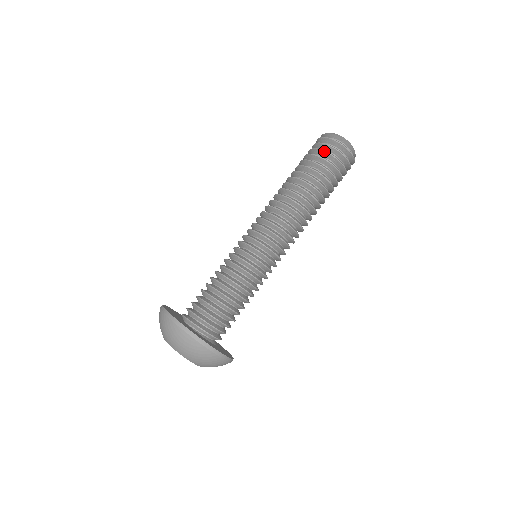
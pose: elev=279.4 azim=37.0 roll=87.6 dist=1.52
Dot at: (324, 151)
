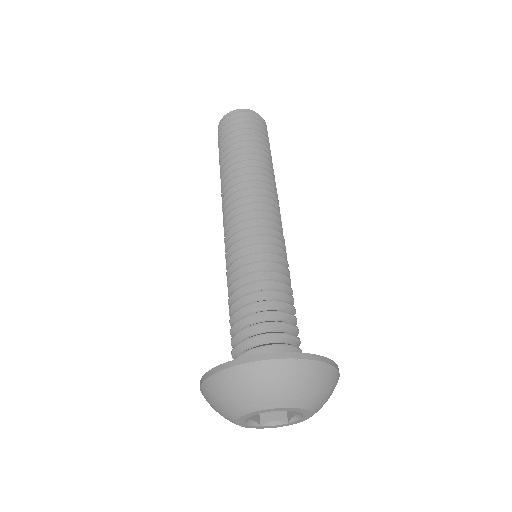
Dot at: (234, 125)
